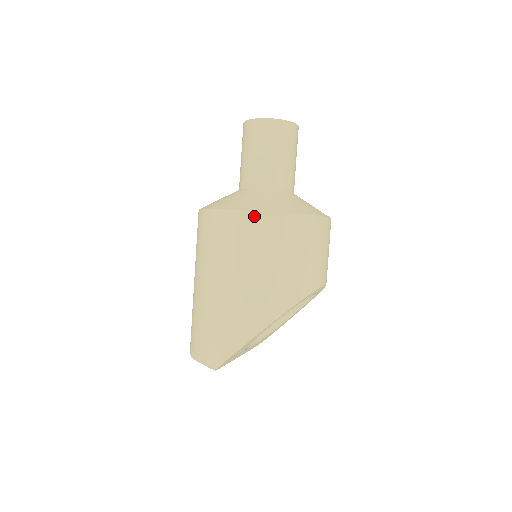
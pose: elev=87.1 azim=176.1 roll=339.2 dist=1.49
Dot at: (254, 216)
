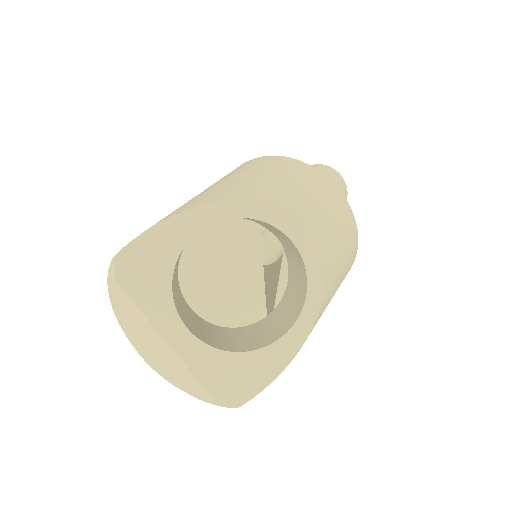
Dot at: (246, 162)
